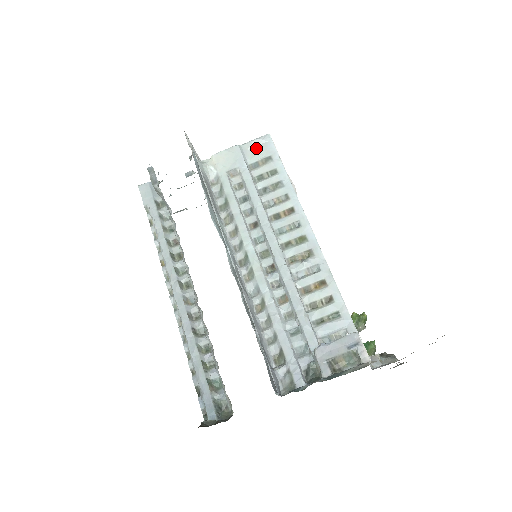
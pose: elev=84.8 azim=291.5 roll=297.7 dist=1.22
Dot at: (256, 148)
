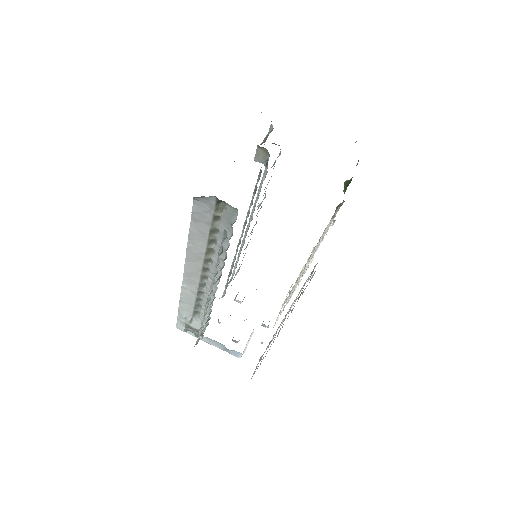
Dot at: occluded
